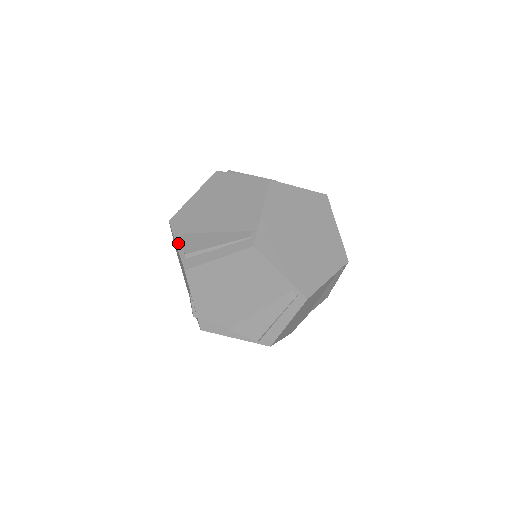
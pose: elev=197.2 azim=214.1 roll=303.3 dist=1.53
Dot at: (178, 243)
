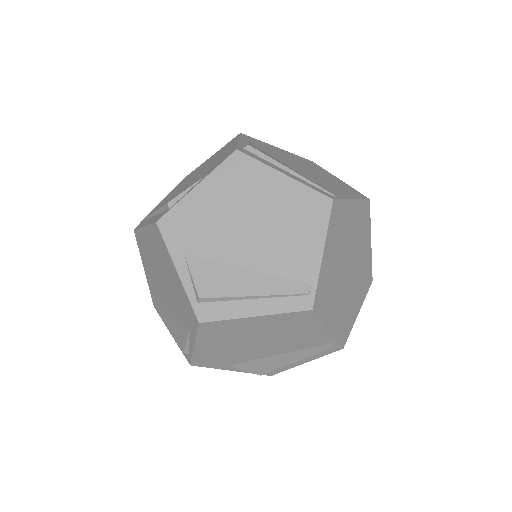
Dot at: (180, 270)
